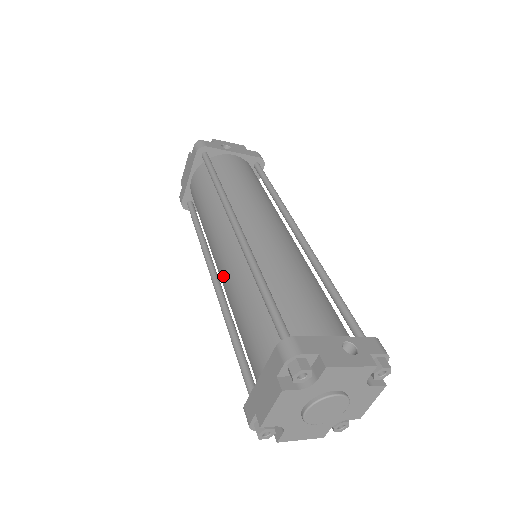
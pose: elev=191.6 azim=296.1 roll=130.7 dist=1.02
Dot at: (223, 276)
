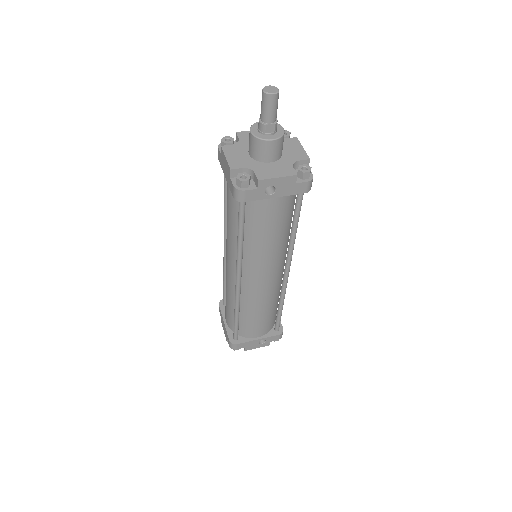
Dot at: (226, 271)
